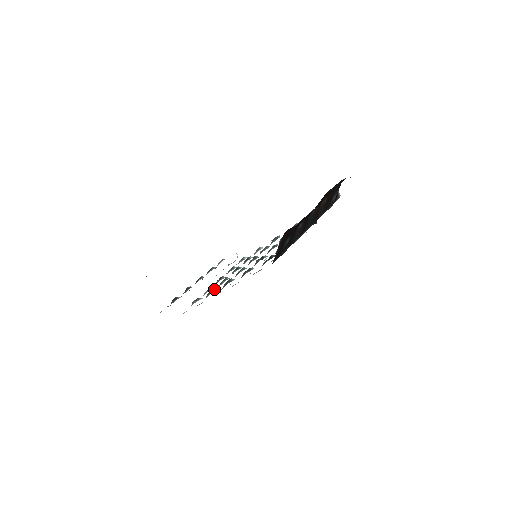
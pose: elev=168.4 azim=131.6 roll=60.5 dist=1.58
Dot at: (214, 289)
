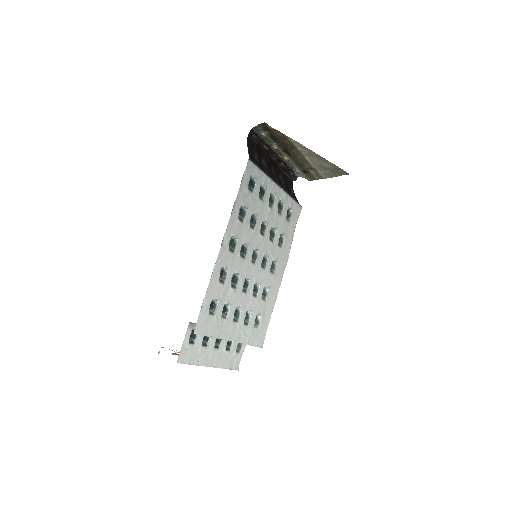
Dot at: (225, 272)
